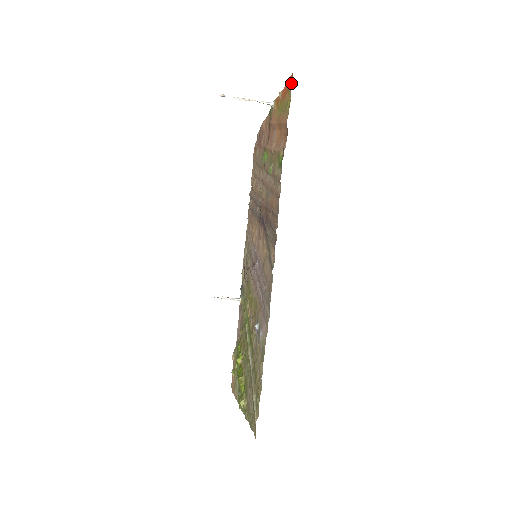
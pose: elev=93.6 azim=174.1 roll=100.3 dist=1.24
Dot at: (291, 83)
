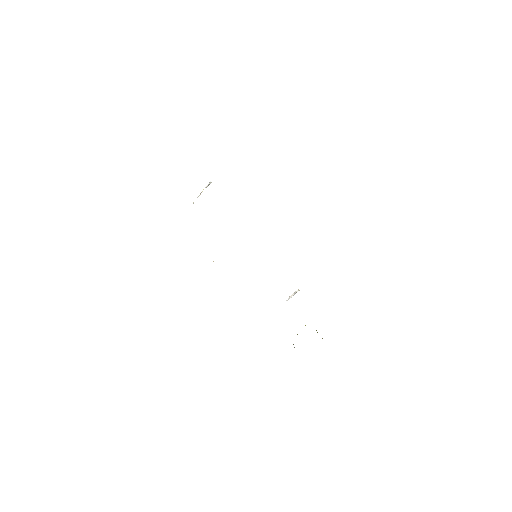
Dot at: occluded
